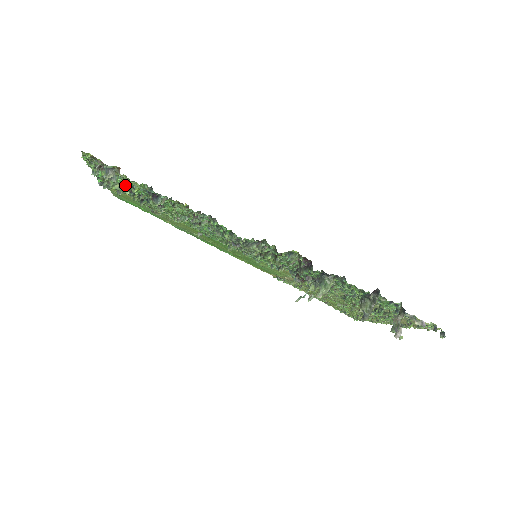
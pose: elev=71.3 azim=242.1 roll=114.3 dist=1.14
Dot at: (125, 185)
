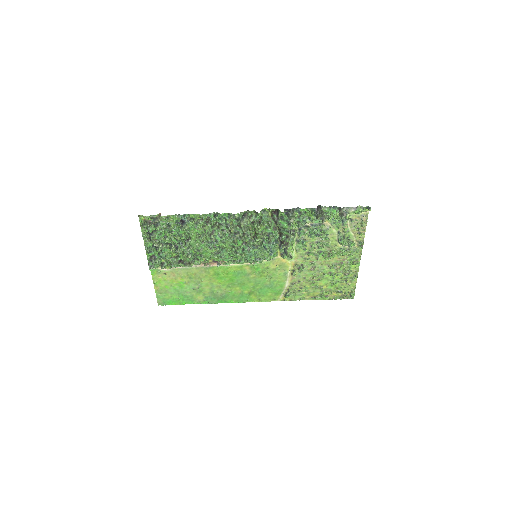
Dot at: (165, 237)
